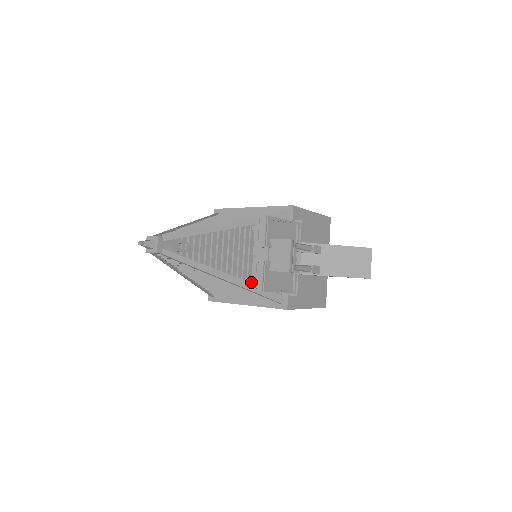
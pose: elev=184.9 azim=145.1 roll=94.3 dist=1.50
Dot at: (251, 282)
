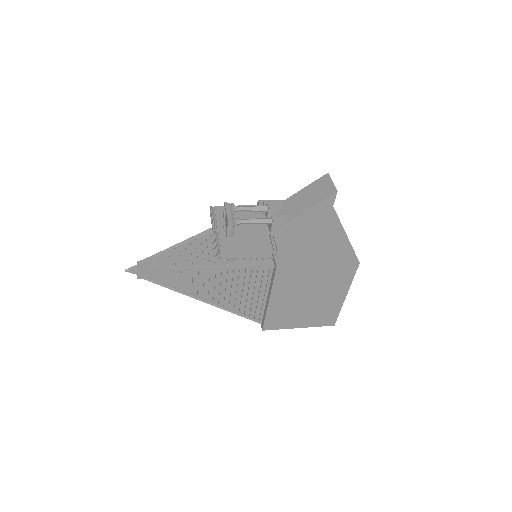
Dot at: (233, 263)
